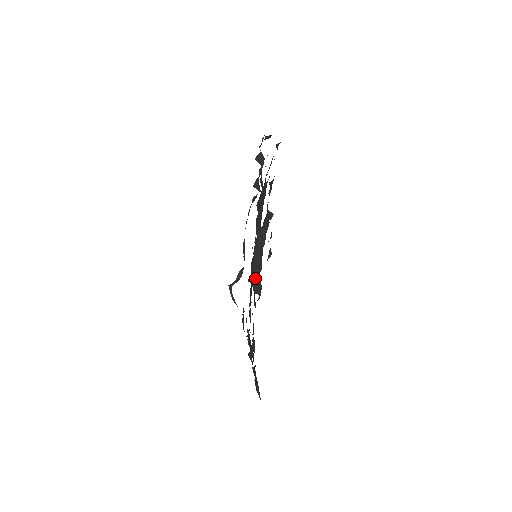
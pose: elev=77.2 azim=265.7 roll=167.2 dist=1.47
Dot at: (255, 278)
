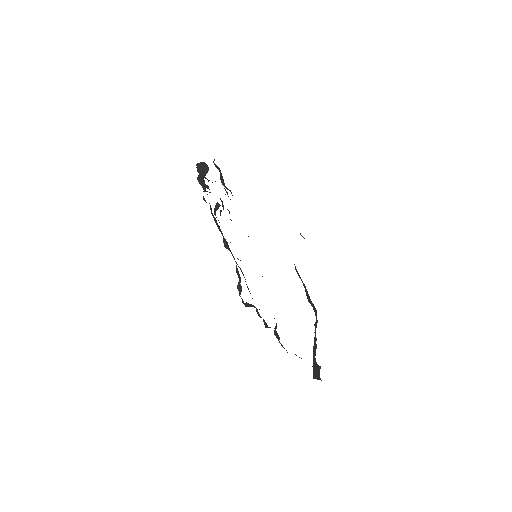
Dot at: occluded
